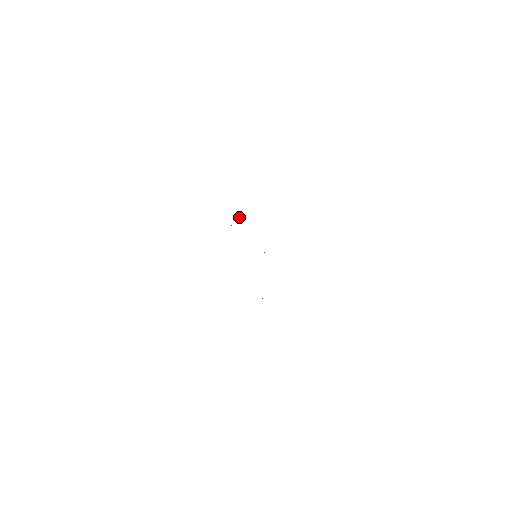
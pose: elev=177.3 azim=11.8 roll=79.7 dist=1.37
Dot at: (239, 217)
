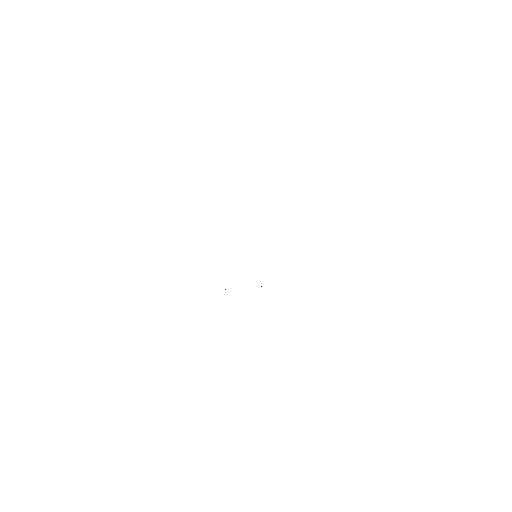
Dot at: occluded
